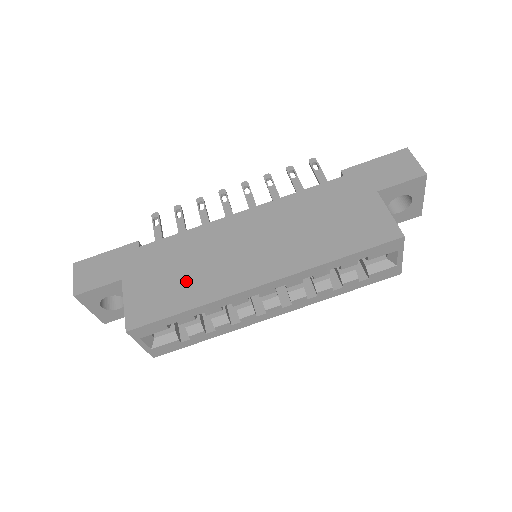
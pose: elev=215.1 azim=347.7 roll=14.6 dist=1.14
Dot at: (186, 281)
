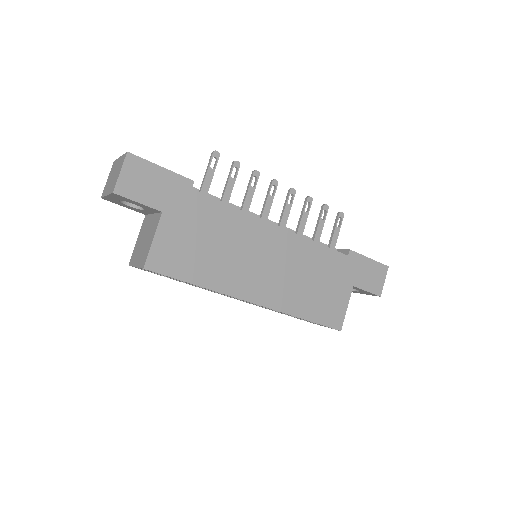
Dot at: (209, 258)
